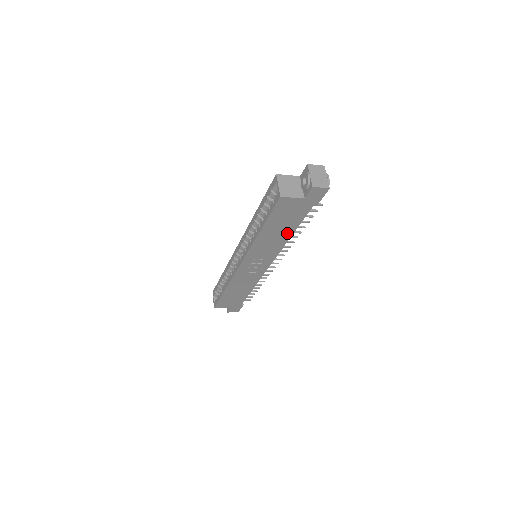
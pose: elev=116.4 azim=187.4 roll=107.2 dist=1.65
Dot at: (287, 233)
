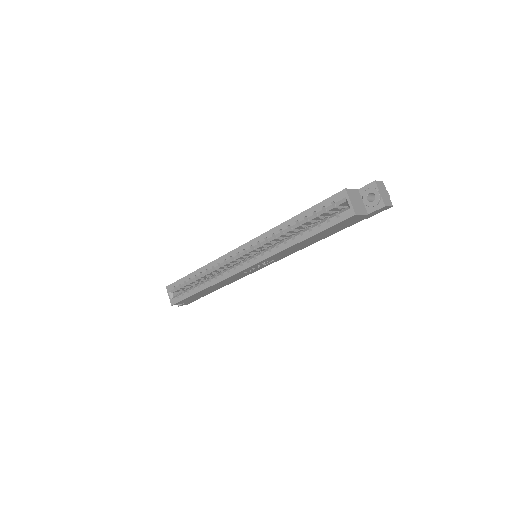
Dot at: (318, 240)
